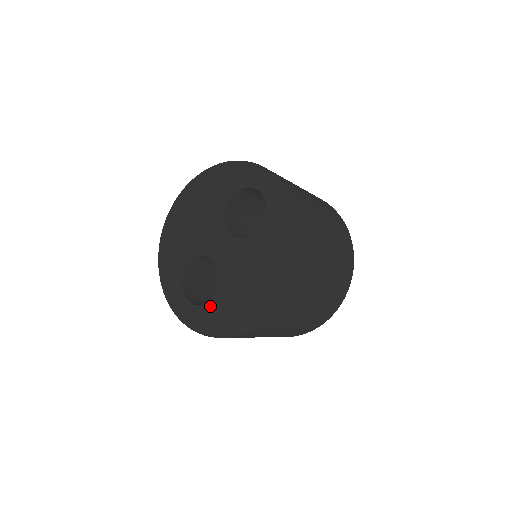
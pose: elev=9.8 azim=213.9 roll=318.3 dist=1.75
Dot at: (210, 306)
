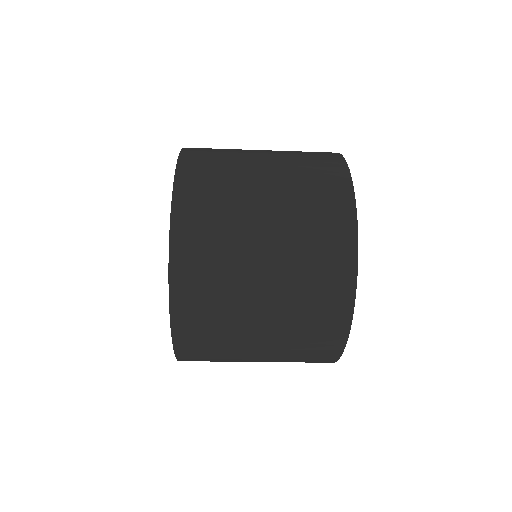
Dot at: occluded
